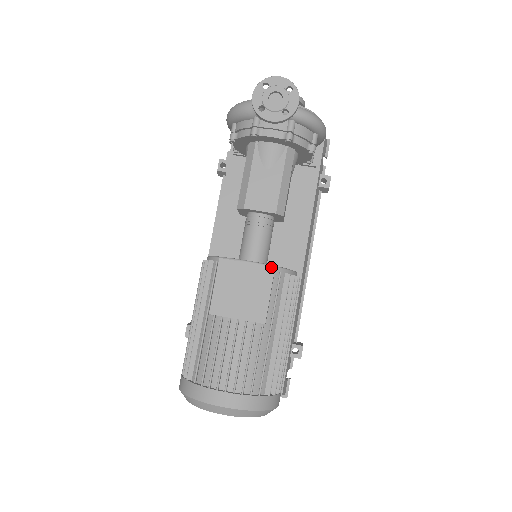
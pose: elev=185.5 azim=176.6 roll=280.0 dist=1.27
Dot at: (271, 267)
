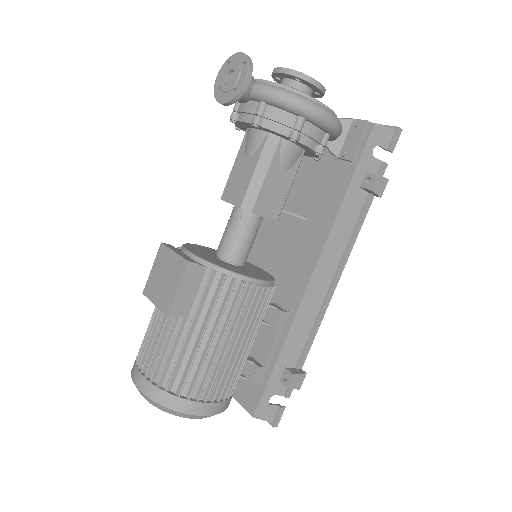
Dot at: (186, 260)
